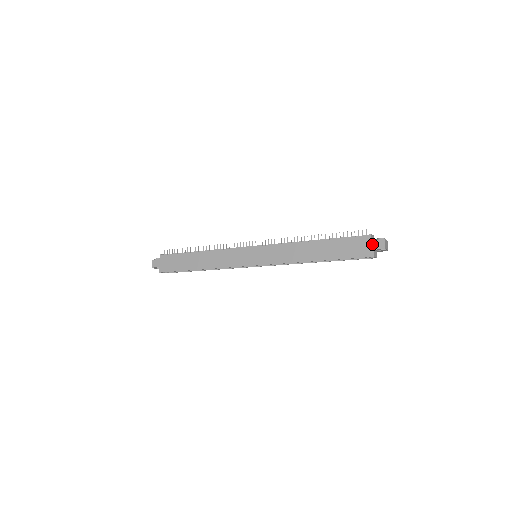
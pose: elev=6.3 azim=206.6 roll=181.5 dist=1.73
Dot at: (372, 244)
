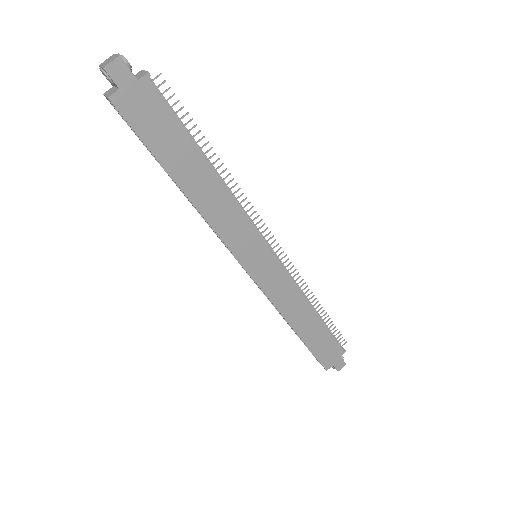
Dot at: (338, 360)
